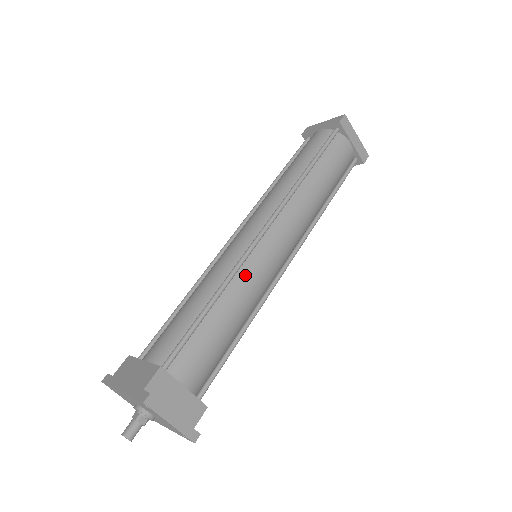
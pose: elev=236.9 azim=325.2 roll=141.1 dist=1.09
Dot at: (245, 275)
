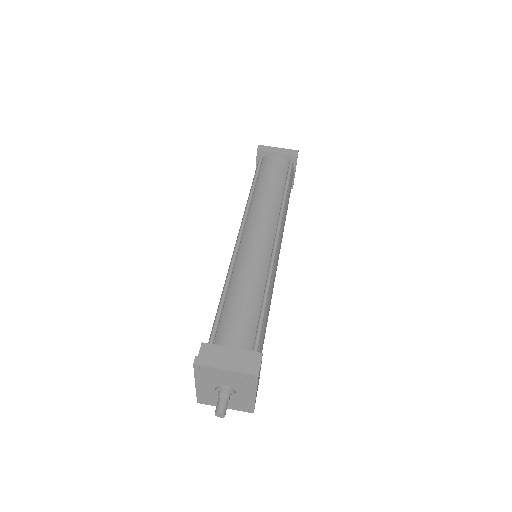
Dot at: (241, 263)
